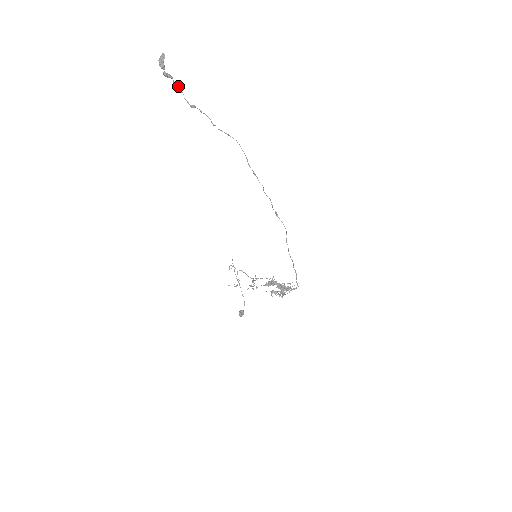
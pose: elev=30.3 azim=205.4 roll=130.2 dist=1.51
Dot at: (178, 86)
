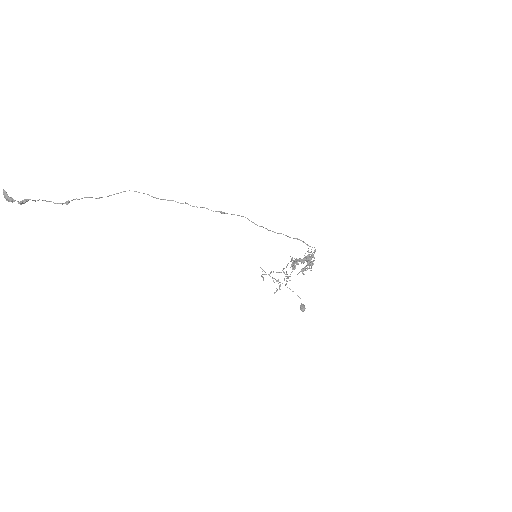
Dot at: occluded
